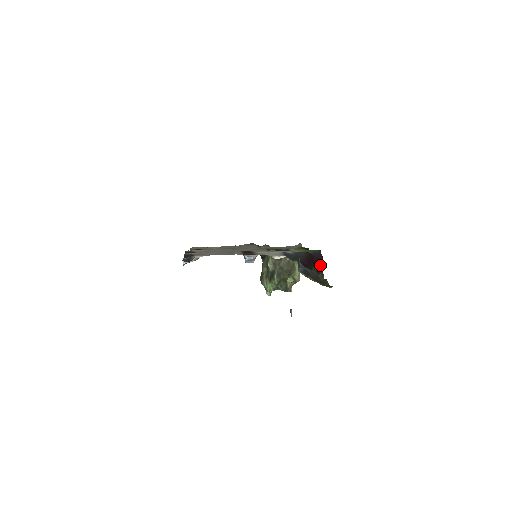
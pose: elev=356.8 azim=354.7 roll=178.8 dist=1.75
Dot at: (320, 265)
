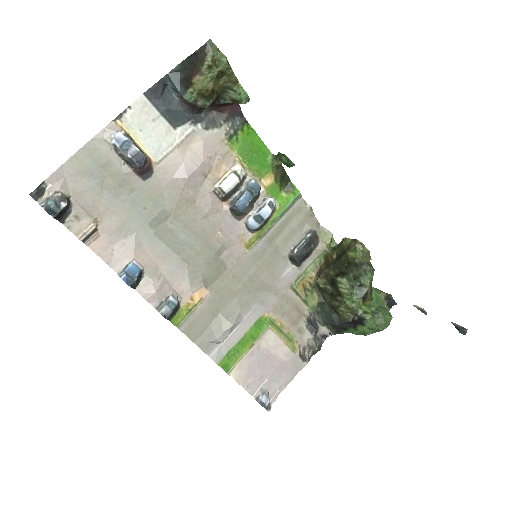
Dot at: occluded
